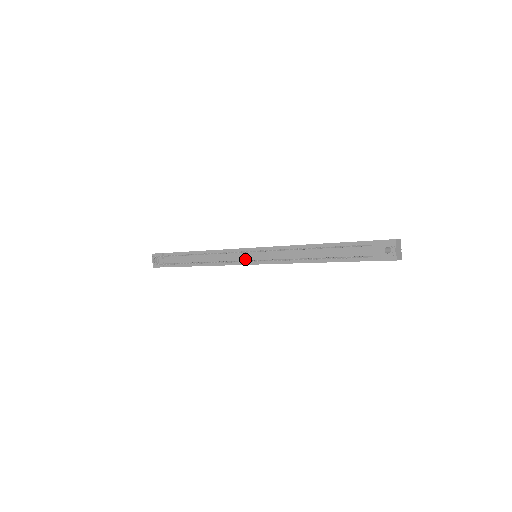
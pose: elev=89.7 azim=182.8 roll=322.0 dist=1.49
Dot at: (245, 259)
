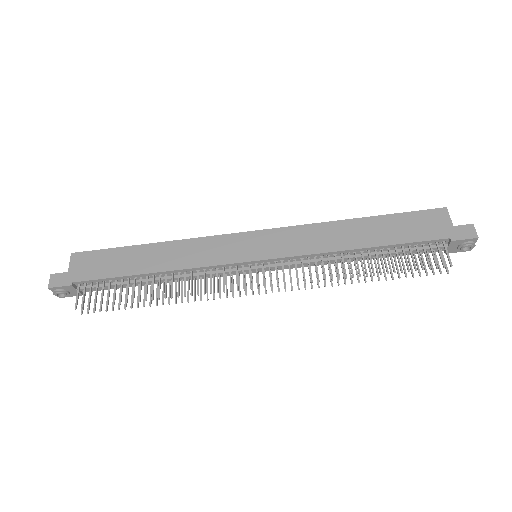
Dot at: (247, 270)
